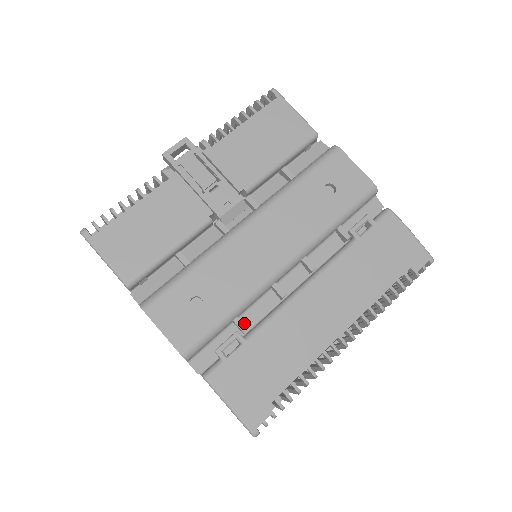
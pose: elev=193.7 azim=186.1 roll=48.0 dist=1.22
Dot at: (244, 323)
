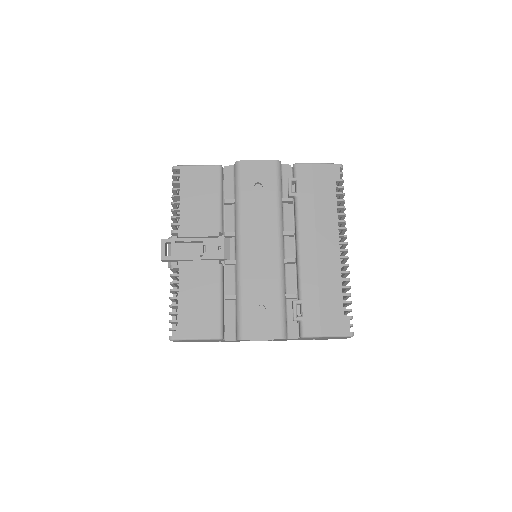
Dot at: (291, 293)
